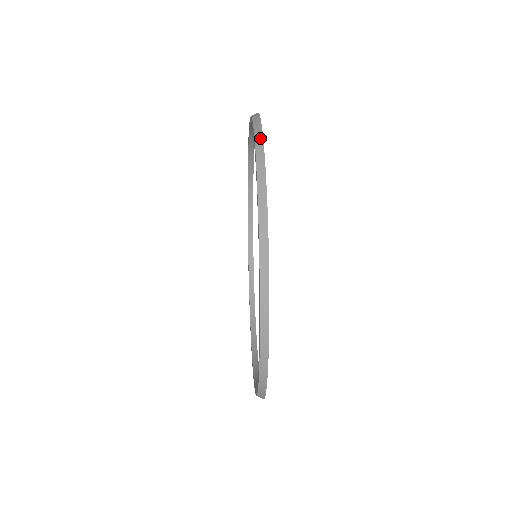
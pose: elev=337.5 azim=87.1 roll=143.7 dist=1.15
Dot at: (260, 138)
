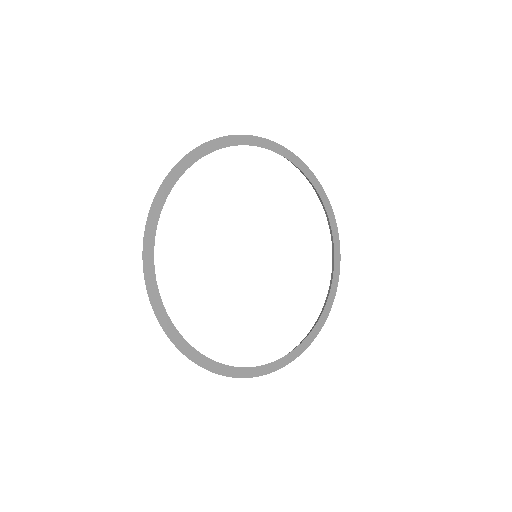
Dot at: (176, 165)
